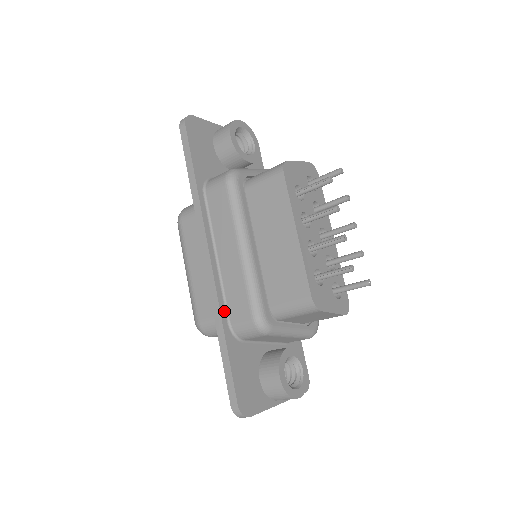
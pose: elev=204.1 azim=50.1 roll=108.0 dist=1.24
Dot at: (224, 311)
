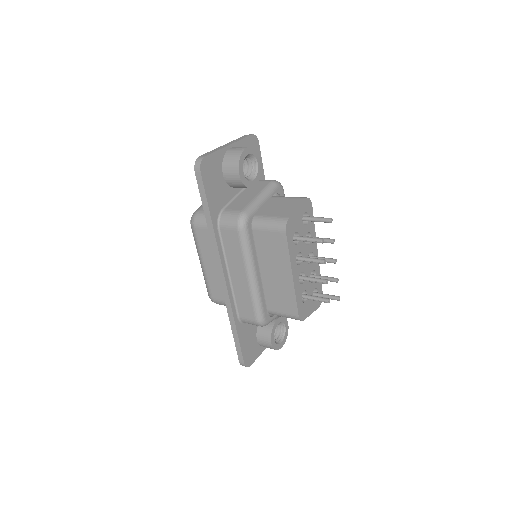
Dot at: (235, 310)
